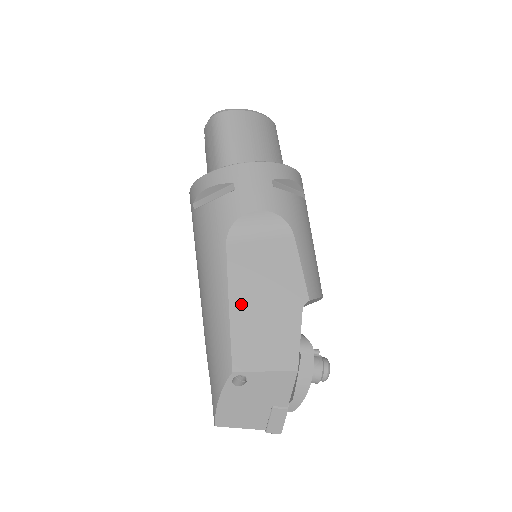
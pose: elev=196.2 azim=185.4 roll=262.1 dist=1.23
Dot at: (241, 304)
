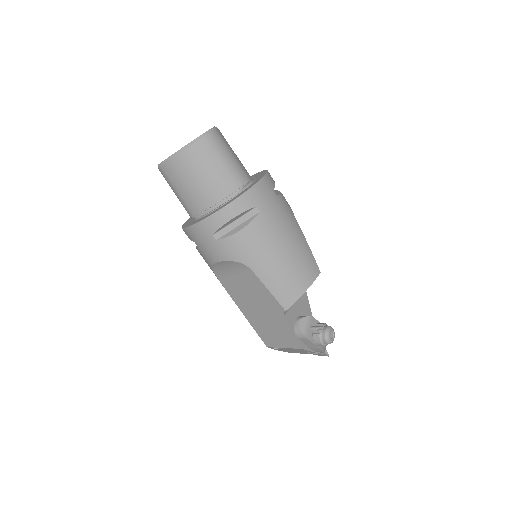
Dot at: (249, 314)
